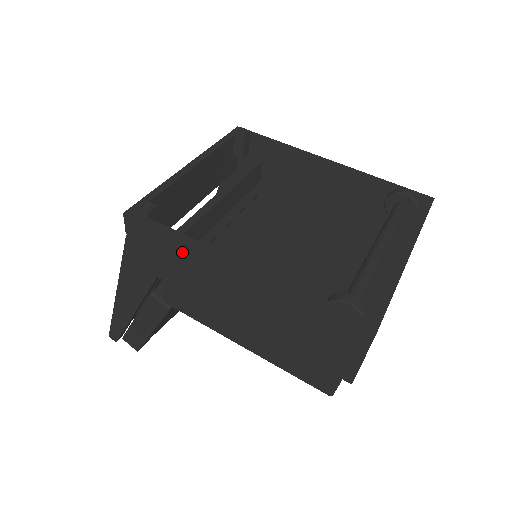
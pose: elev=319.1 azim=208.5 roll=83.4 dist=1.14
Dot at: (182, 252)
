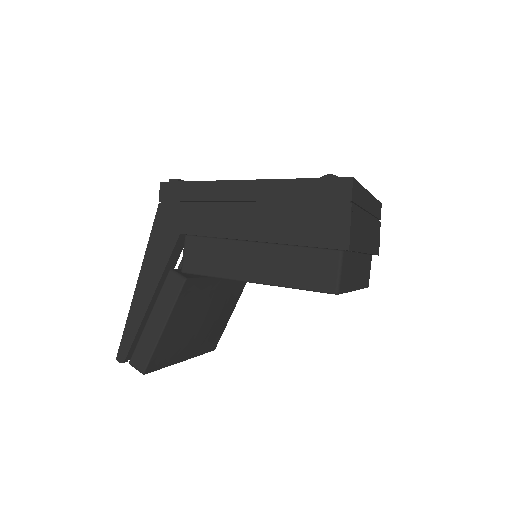
Dot at: (204, 192)
